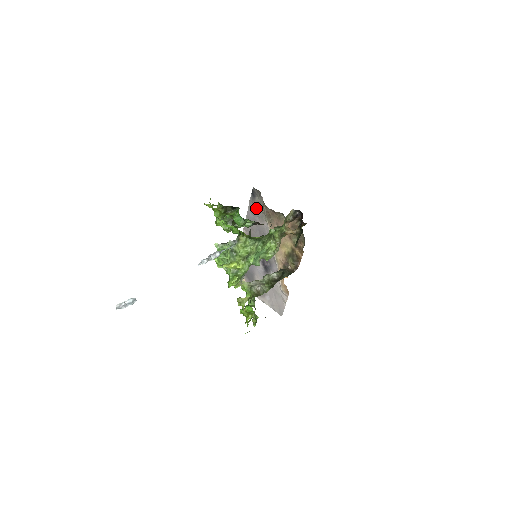
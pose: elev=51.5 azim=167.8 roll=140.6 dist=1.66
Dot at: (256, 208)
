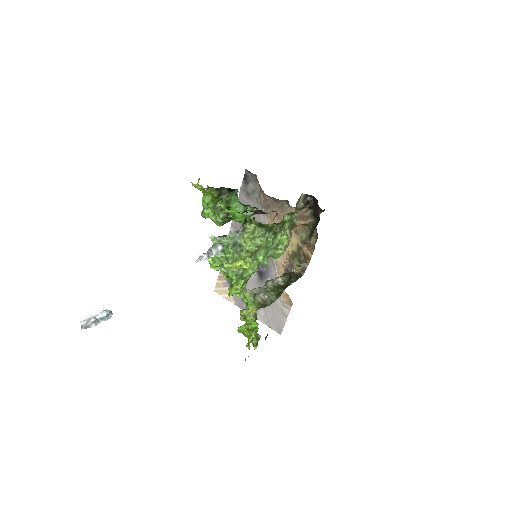
Dot at: (249, 197)
